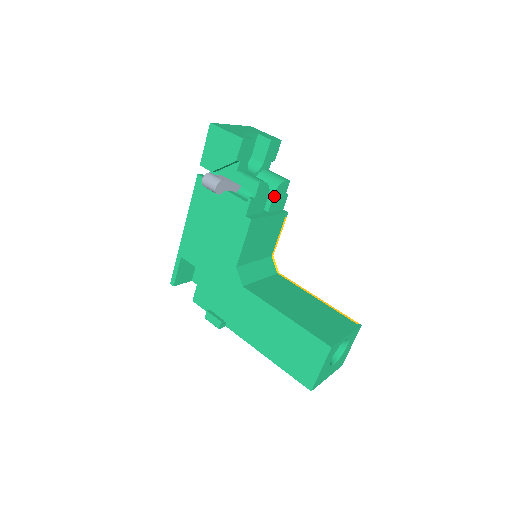
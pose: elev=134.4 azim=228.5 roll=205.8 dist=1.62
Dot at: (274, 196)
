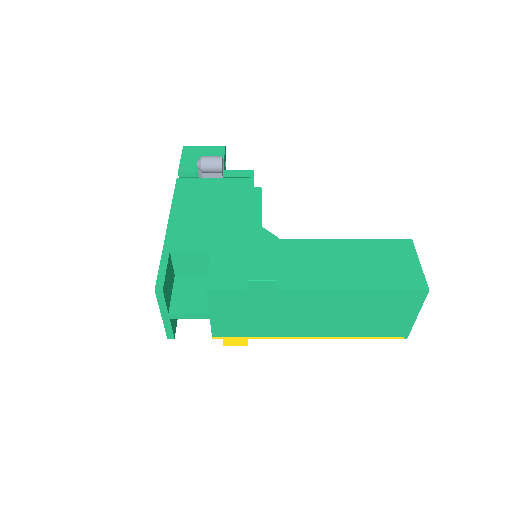
Dot at: occluded
